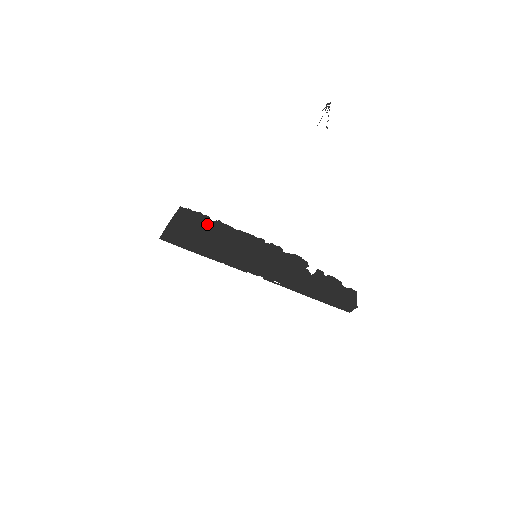
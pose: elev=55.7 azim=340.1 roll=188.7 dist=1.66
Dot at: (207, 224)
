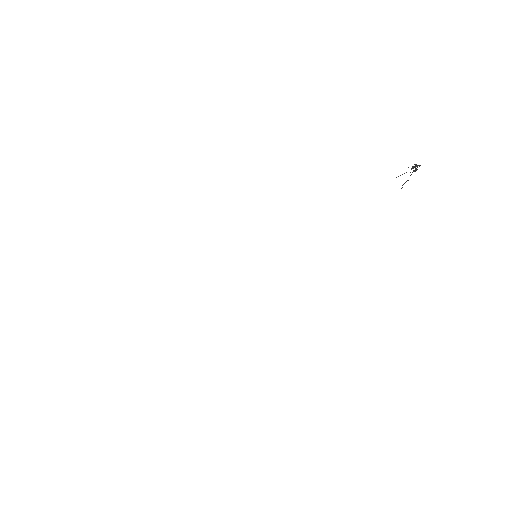
Dot at: occluded
